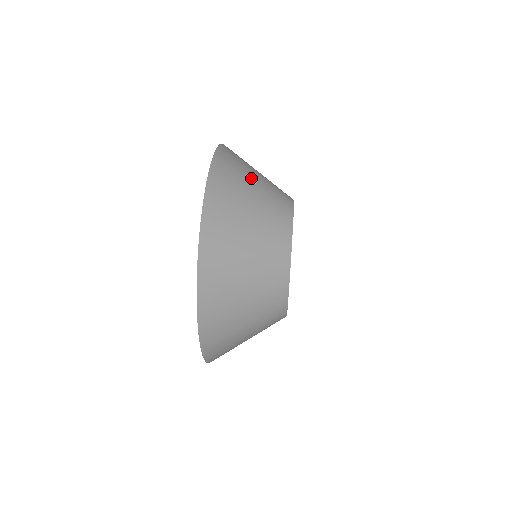
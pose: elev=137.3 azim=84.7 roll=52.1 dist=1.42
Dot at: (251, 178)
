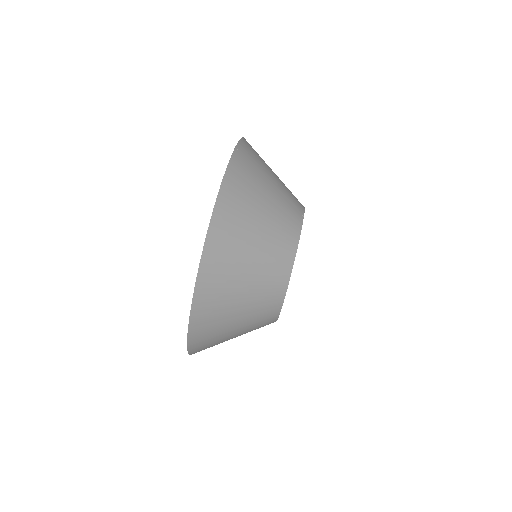
Dot at: (256, 217)
